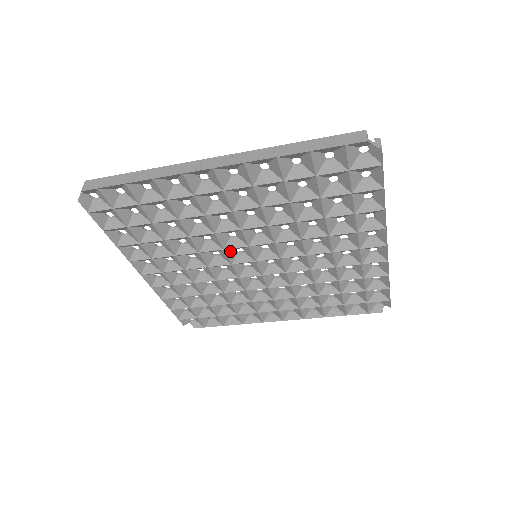
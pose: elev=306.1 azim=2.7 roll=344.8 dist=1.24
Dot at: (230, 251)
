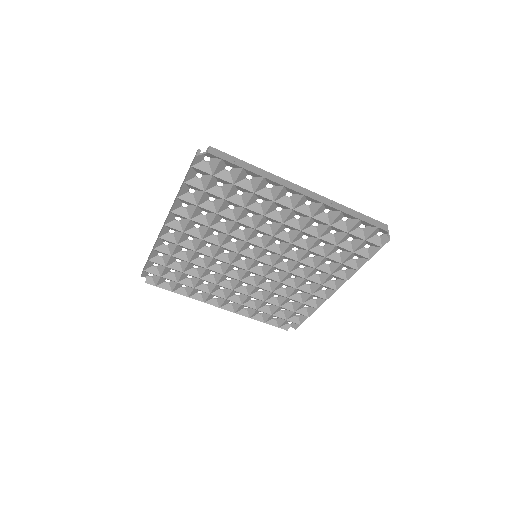
Dot at: (237, 263)
